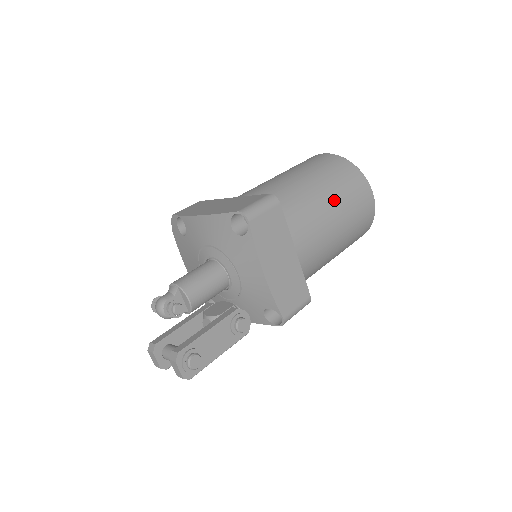
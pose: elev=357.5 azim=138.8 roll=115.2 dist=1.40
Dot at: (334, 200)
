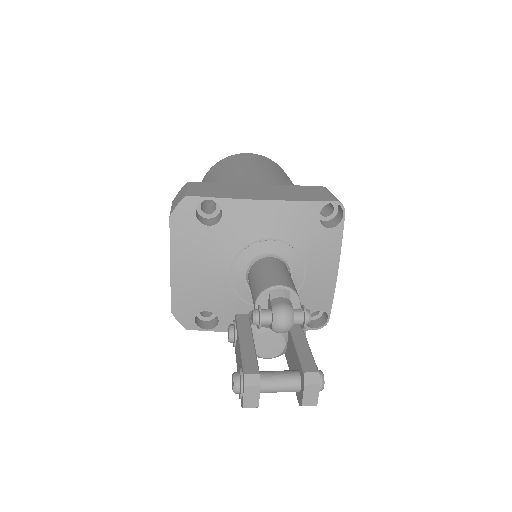
Dot at: occluded
